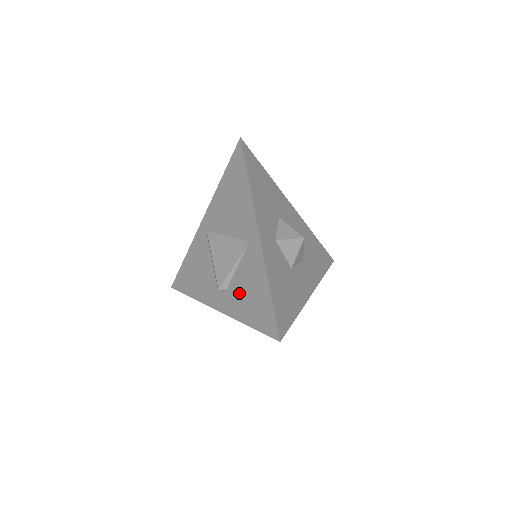
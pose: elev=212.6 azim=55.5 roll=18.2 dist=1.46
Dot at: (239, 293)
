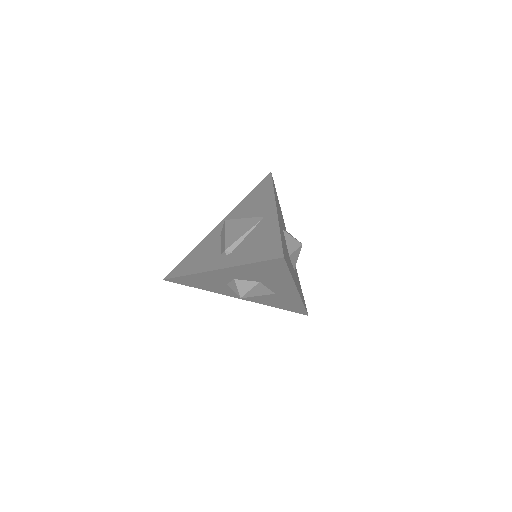
Dot at: (246, 248)
